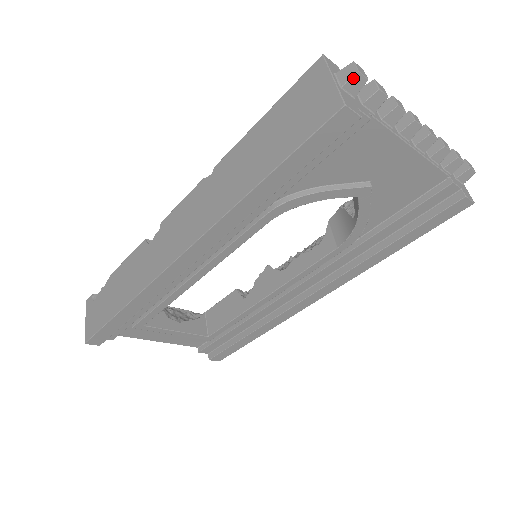
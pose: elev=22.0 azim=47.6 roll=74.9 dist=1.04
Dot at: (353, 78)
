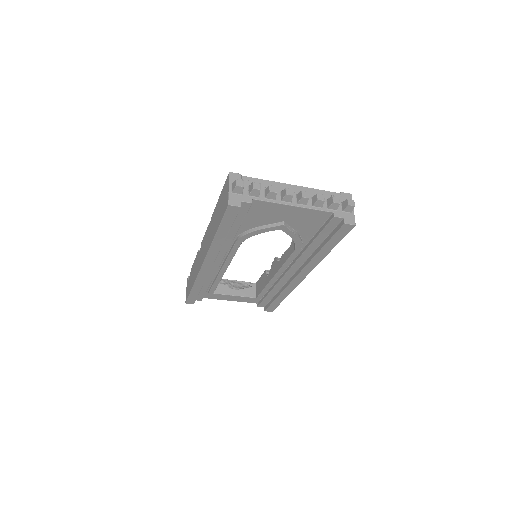
Dot at: (235, 188)
